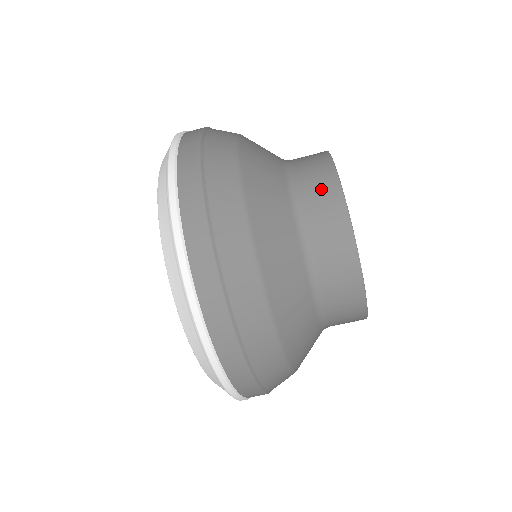
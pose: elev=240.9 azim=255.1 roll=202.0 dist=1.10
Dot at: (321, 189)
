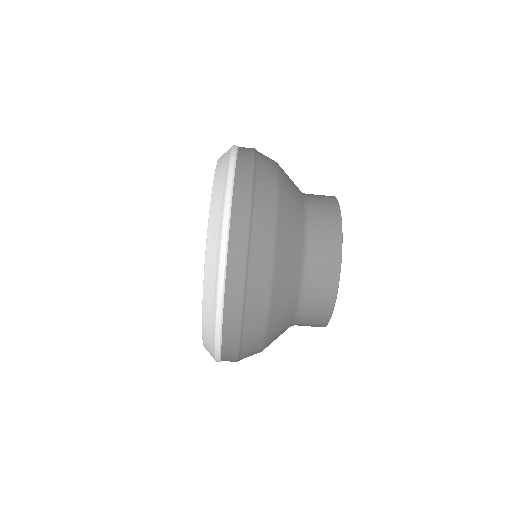
Dot at: (327, 216)
